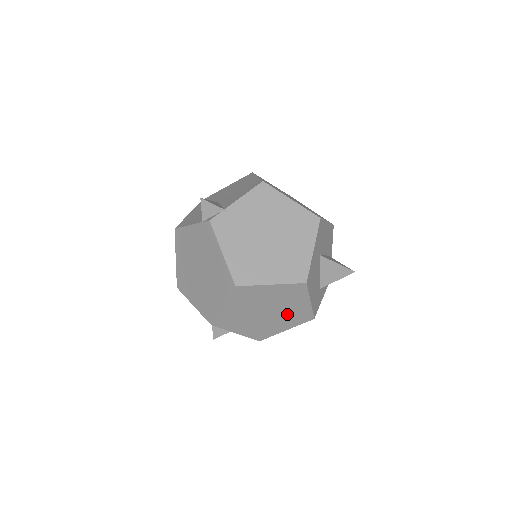
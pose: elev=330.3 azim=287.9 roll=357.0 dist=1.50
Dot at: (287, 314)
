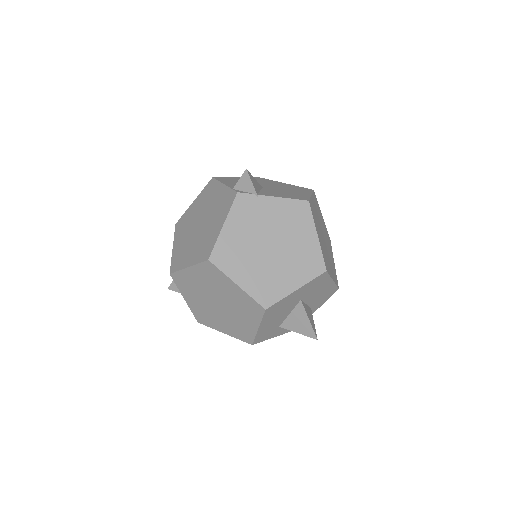
Dot at: (233, 321)
